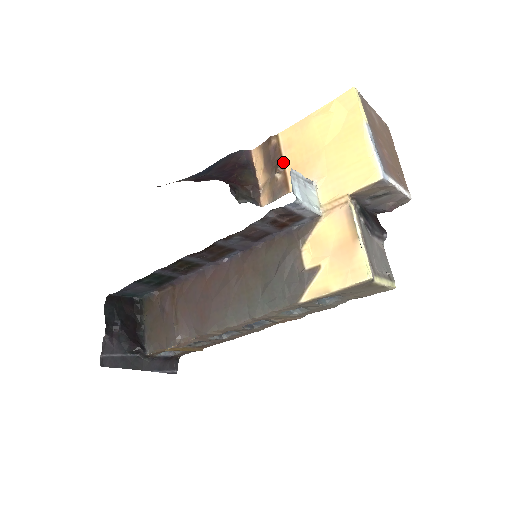
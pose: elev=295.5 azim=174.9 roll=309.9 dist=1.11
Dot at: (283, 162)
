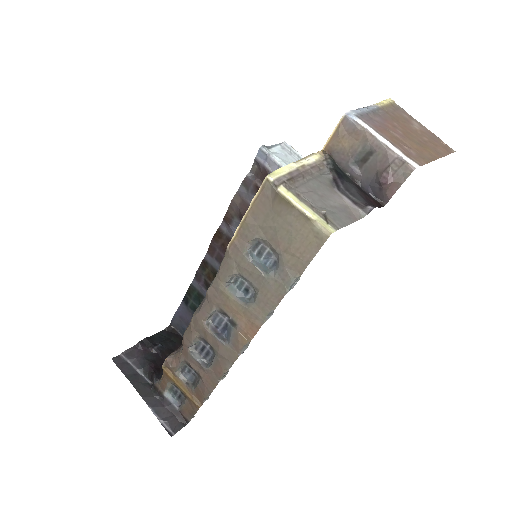
Dot at: occluded
